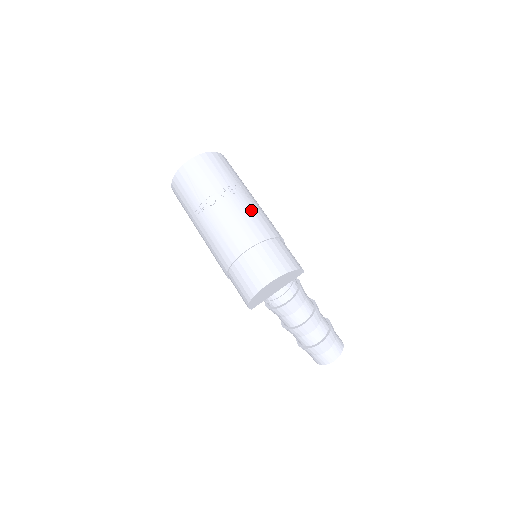
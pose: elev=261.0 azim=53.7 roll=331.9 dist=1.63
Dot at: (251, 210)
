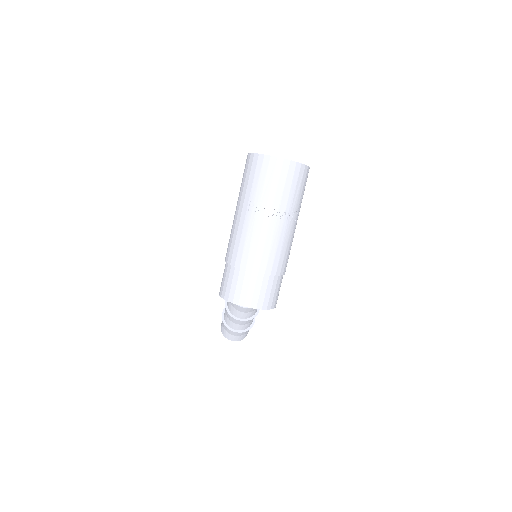
Dot at: (287, 242)
